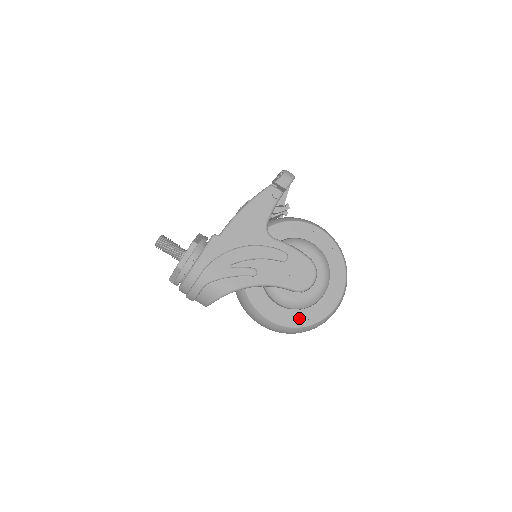
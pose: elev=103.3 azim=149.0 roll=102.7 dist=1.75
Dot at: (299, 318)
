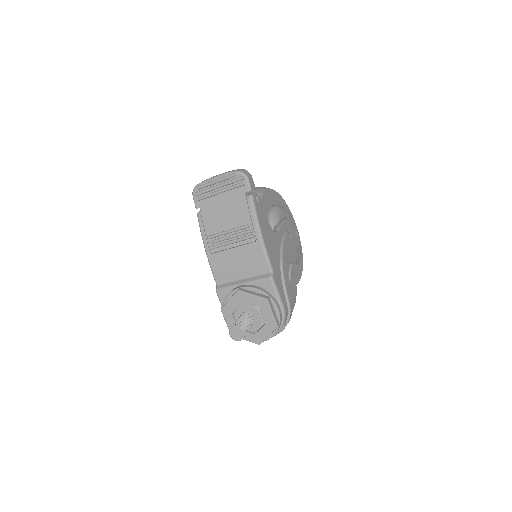
Dot at: (300, 259)
